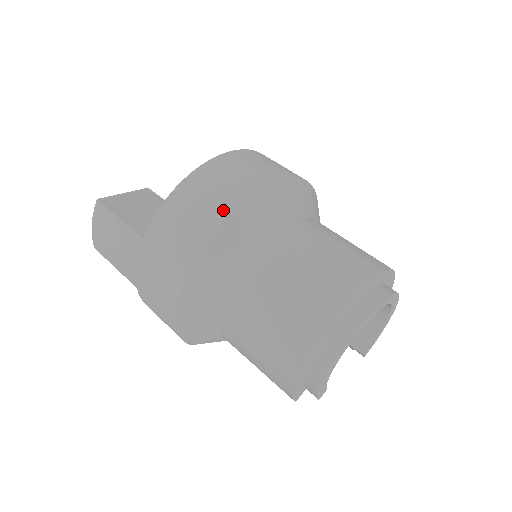
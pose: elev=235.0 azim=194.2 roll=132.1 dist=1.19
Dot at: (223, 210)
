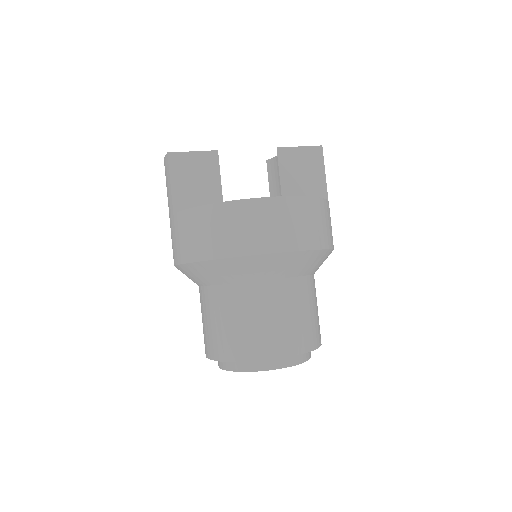
Dot at: (212, 253)
